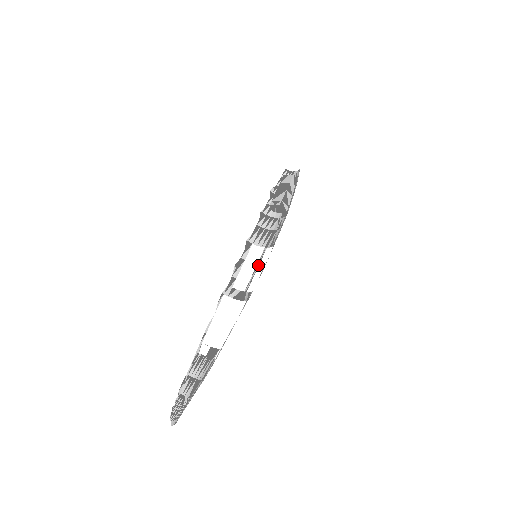
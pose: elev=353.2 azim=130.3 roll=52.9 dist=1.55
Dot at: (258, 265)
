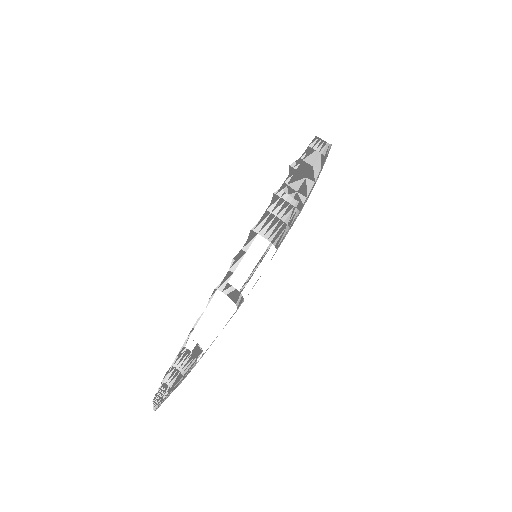
Dot at: (259, 264)
